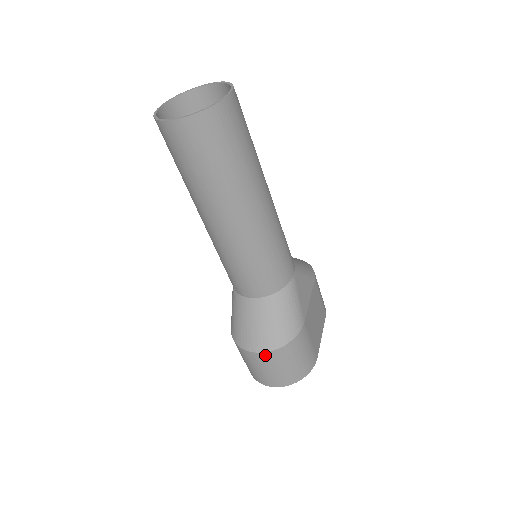
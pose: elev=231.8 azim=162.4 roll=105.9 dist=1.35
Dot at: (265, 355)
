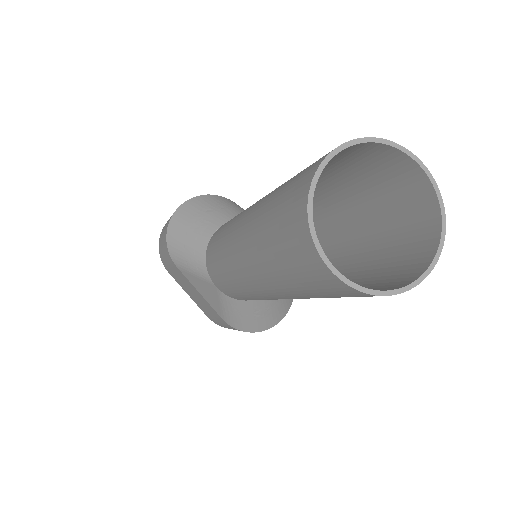
Dot at: (284, 315)
